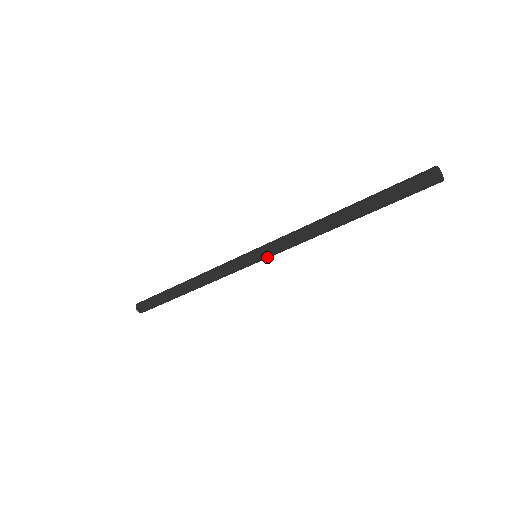
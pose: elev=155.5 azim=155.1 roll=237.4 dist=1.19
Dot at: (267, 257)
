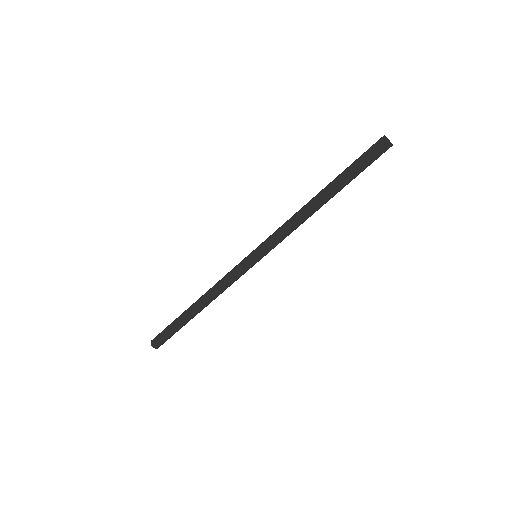
Dot at: (264, 252)
